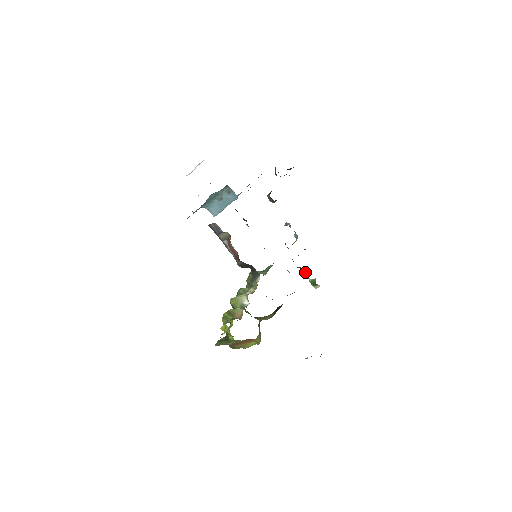
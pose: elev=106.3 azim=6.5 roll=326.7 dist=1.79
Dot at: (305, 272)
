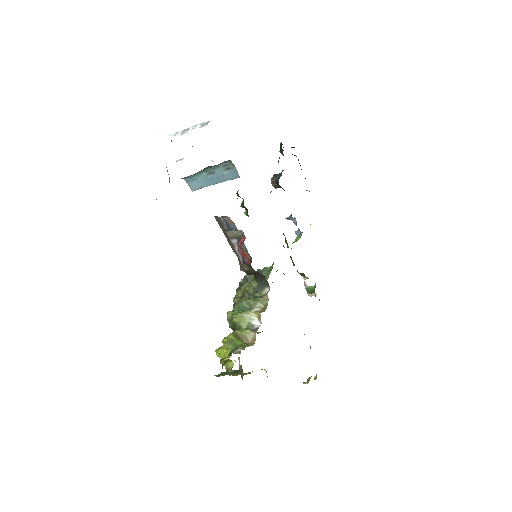
Dot at: (303, 277)
